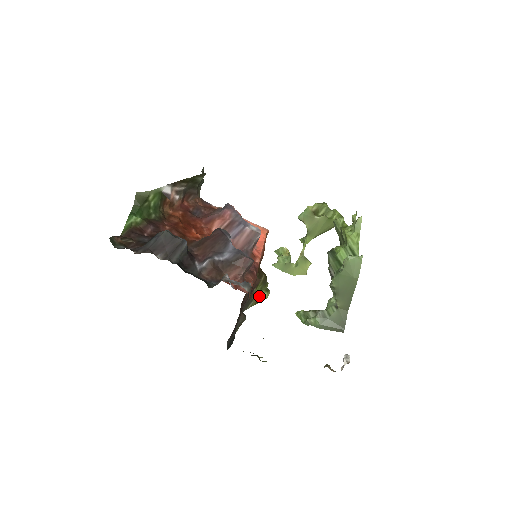
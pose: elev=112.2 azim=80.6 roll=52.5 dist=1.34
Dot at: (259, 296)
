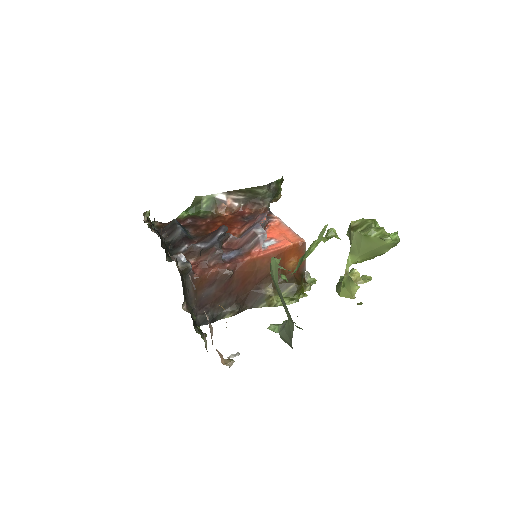
Dot at: (278, 301)
